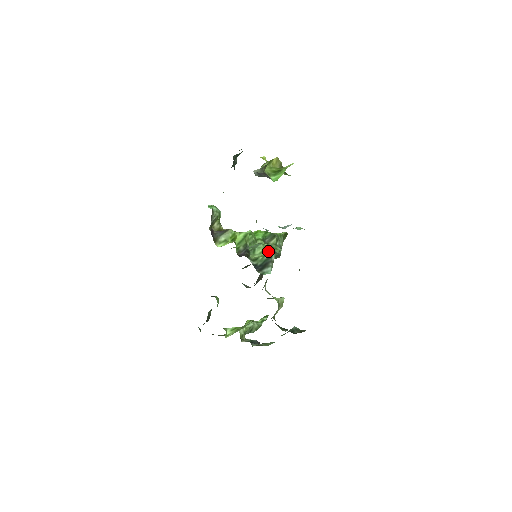
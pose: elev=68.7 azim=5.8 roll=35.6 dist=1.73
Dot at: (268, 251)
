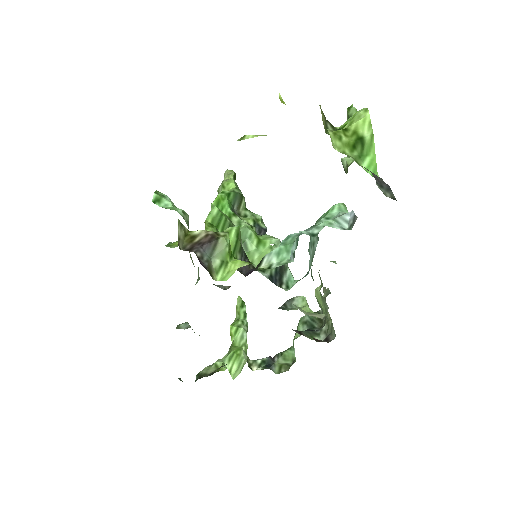
Dot at: (263, 237)
